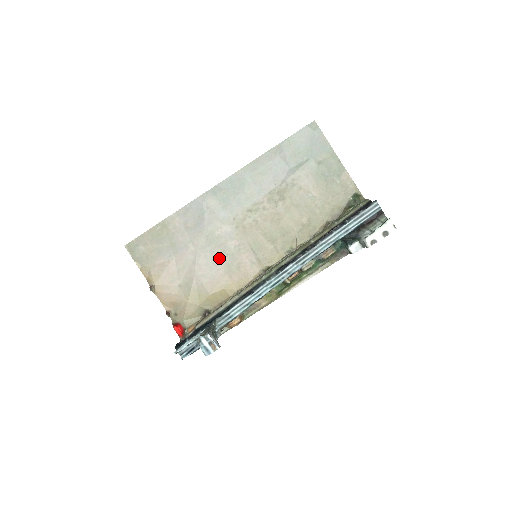
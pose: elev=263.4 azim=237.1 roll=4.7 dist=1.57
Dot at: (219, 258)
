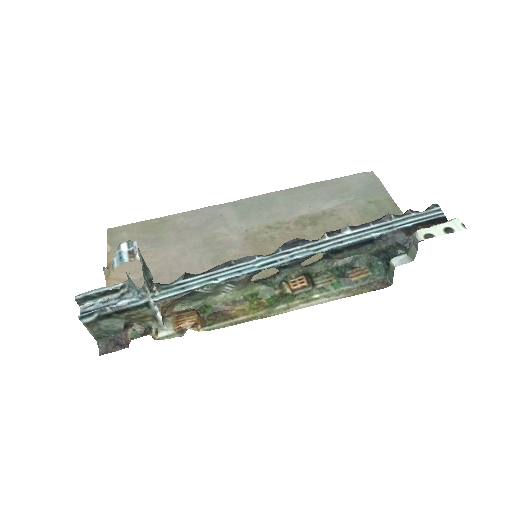
Dot at: (208, 262)
